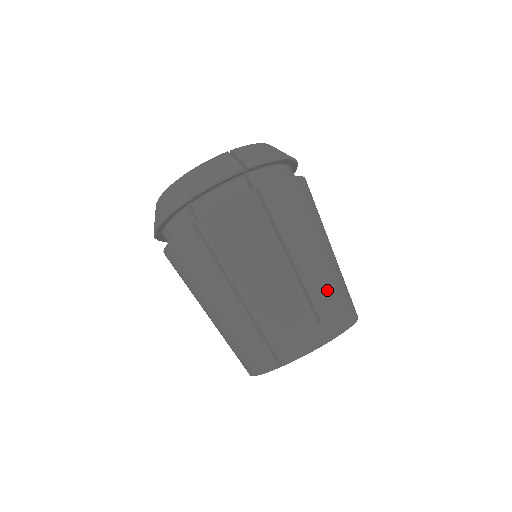
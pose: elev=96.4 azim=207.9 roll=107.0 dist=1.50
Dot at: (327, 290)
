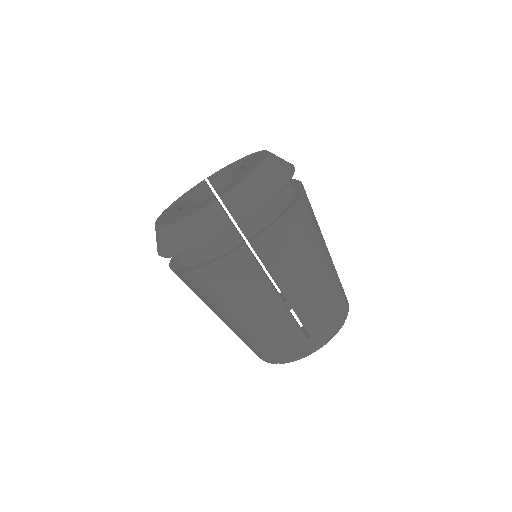
Dot at: (318, 311)
